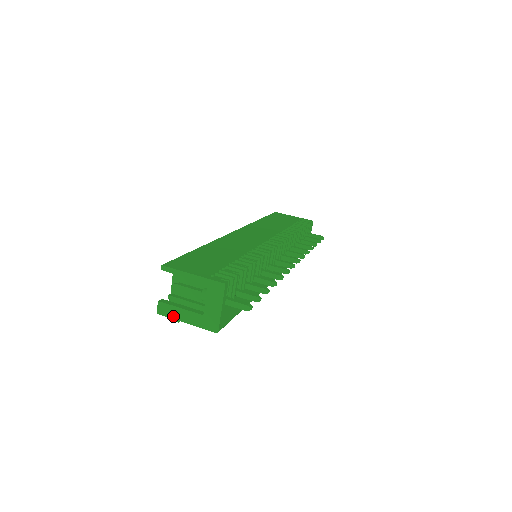
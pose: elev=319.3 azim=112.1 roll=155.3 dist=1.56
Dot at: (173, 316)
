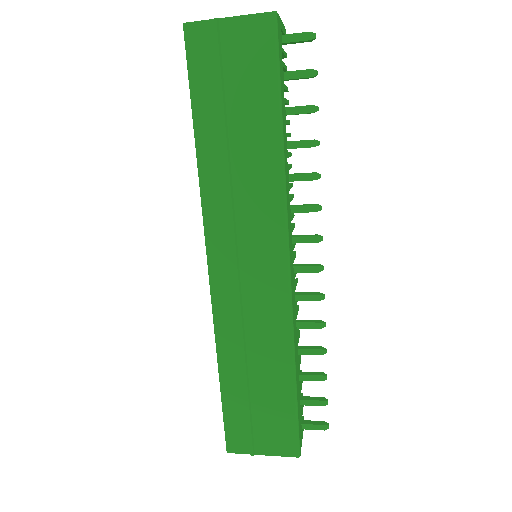
Dot at: (209, 21)
